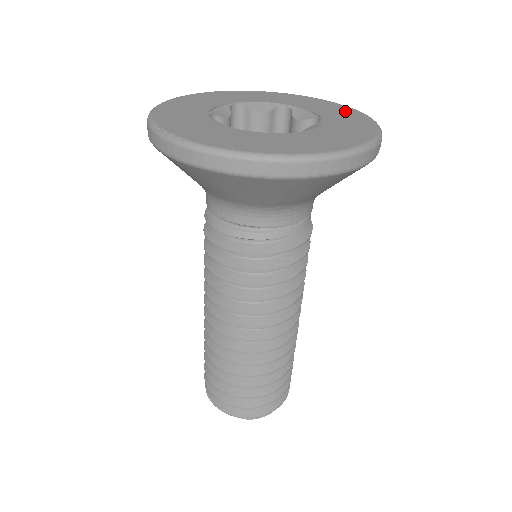
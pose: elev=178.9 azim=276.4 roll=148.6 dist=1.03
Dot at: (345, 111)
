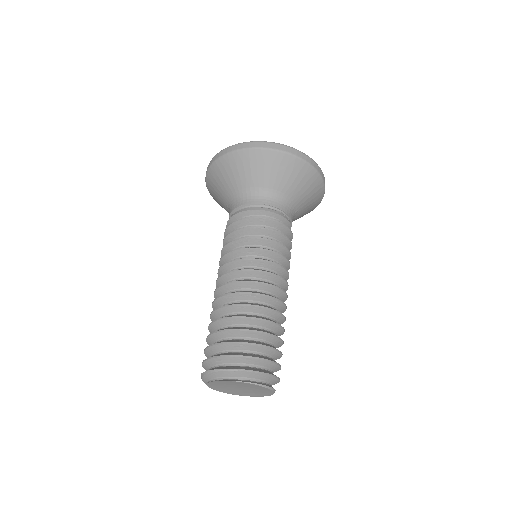
Dot at: occluded
